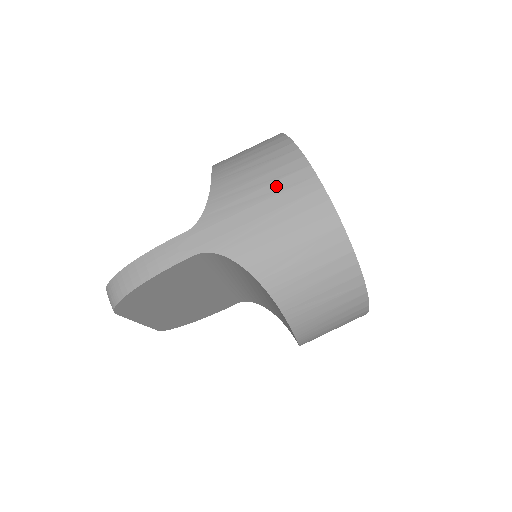
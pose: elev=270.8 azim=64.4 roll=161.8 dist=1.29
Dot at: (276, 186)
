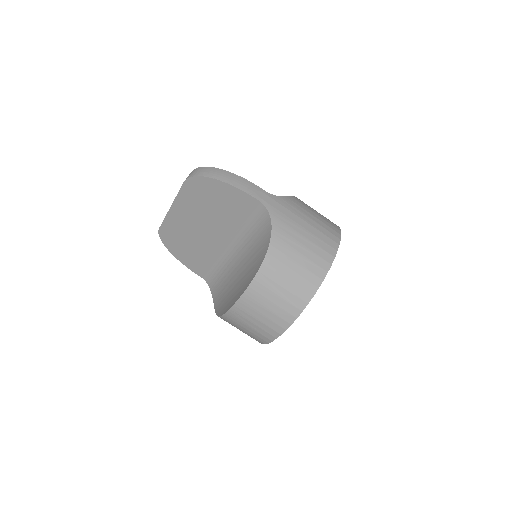
Dot at: (320, 227)
